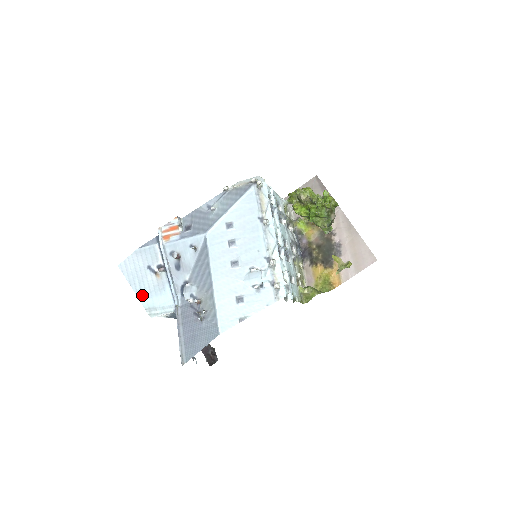
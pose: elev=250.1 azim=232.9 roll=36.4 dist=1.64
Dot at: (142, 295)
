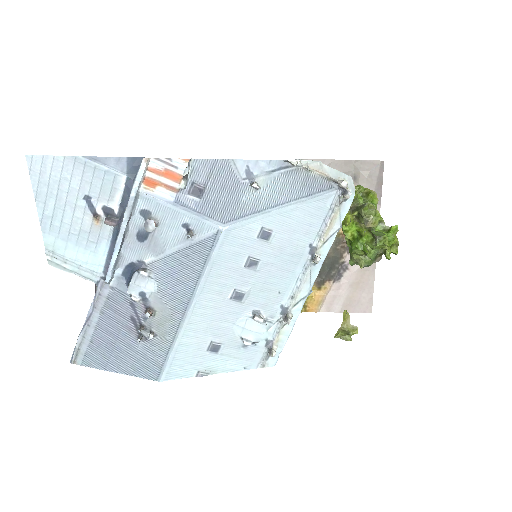
Dot at: (50, 227)
